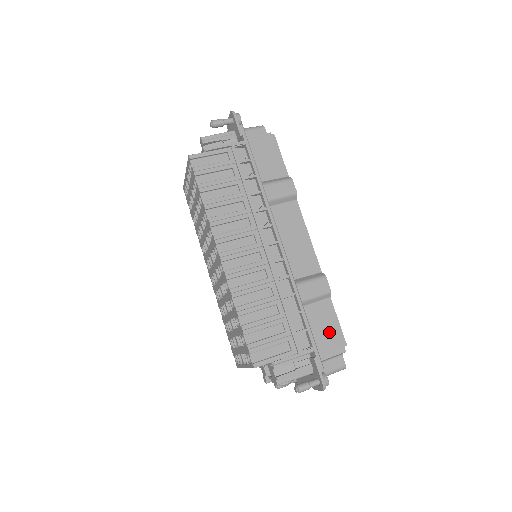
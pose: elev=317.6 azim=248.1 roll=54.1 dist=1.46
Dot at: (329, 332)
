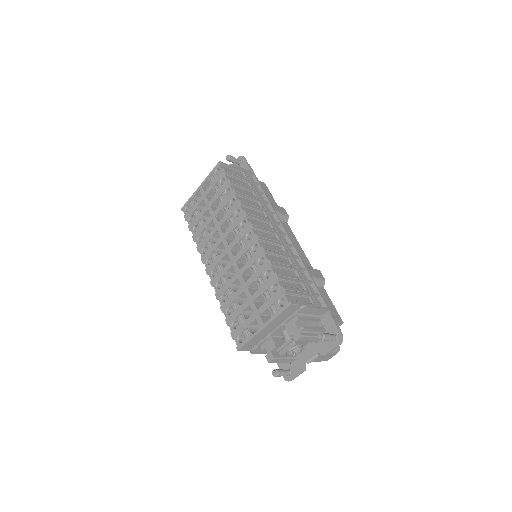
Dot at: (330, 309)
